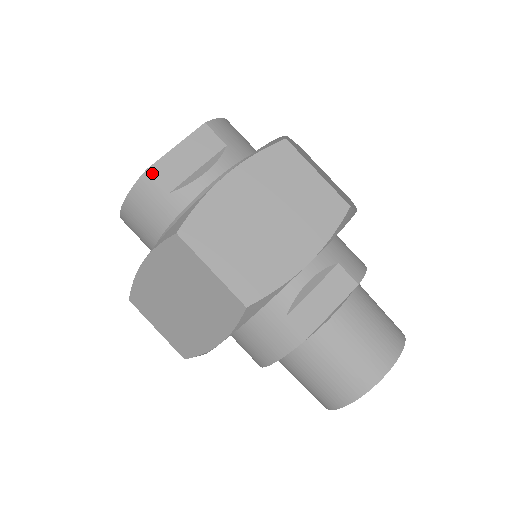
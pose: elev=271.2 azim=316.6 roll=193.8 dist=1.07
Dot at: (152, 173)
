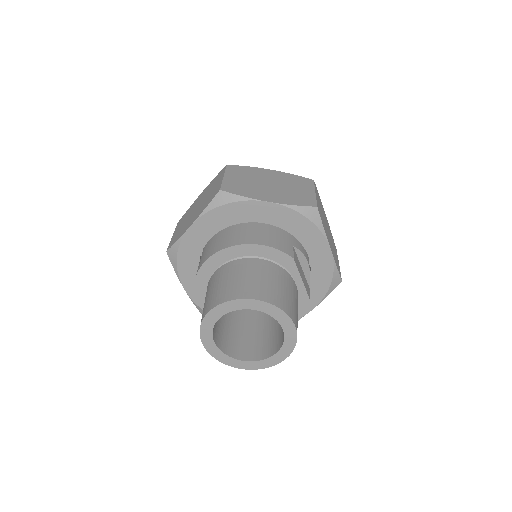
Dot at: occluded
